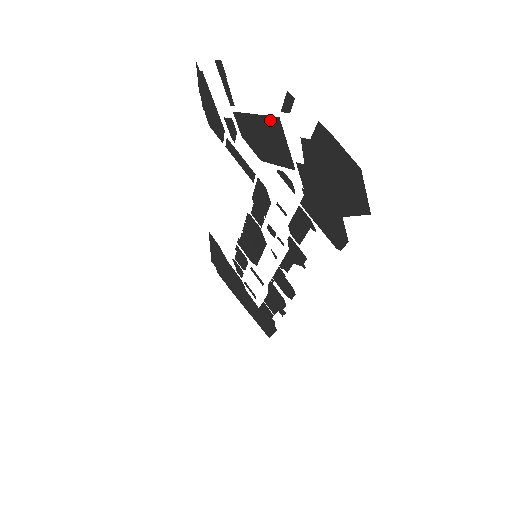
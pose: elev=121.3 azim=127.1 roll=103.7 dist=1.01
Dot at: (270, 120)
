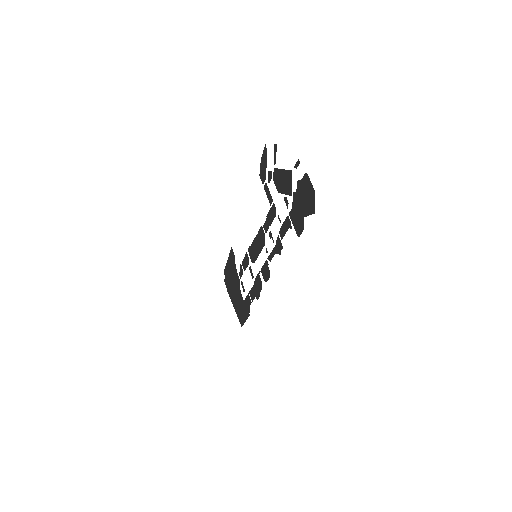
Dot at: (288, 172)
